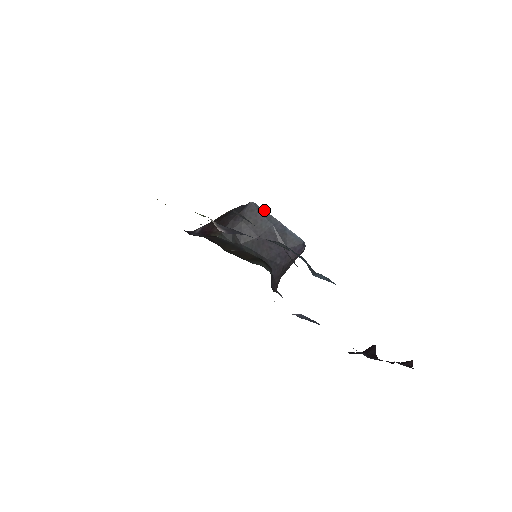
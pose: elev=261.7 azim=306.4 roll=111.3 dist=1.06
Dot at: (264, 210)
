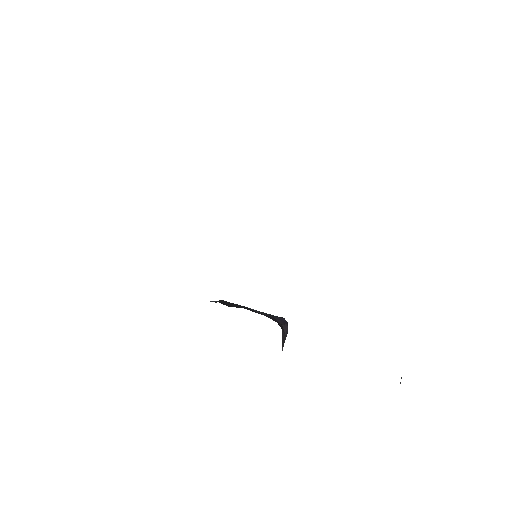
Dot at: occluded
